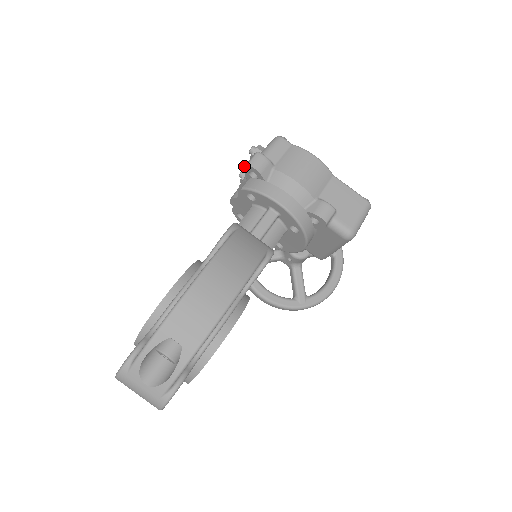
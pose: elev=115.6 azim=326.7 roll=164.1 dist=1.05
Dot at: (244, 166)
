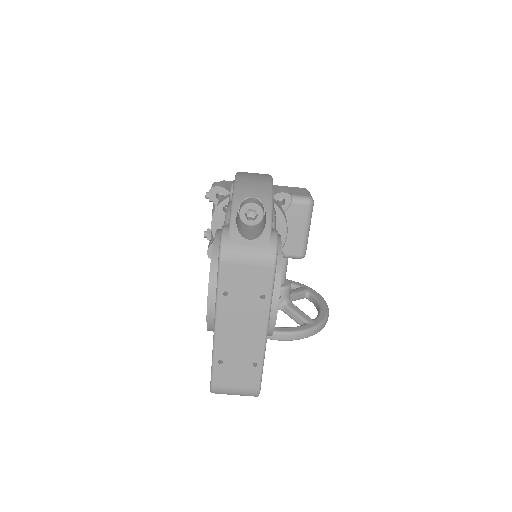
Dot at: (210, 192)
